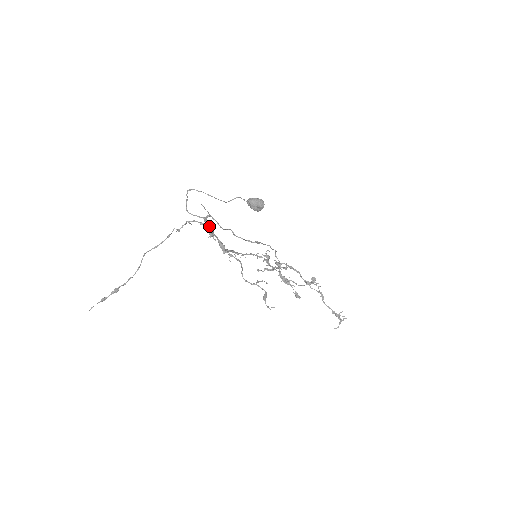
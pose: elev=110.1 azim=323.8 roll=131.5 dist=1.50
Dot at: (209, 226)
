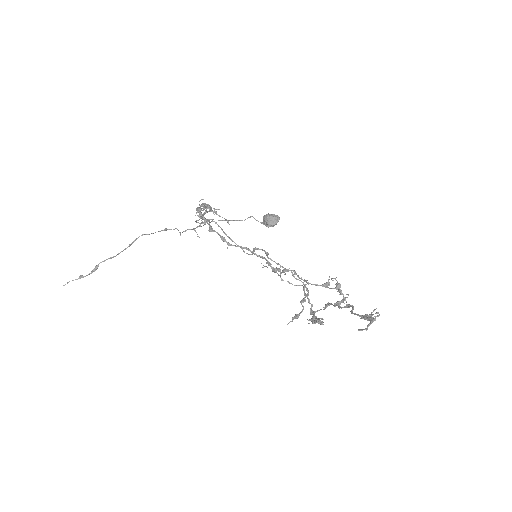
Dot at: occluded
